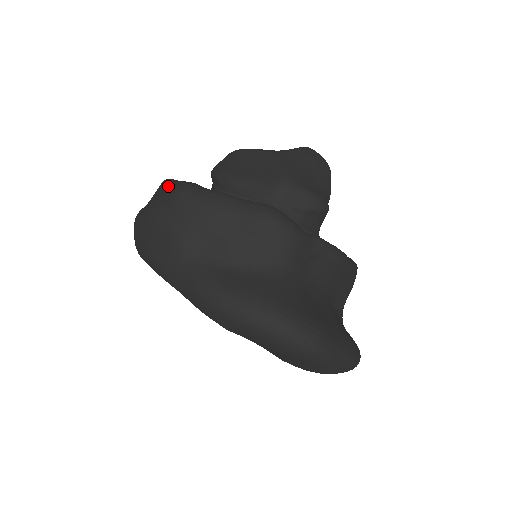
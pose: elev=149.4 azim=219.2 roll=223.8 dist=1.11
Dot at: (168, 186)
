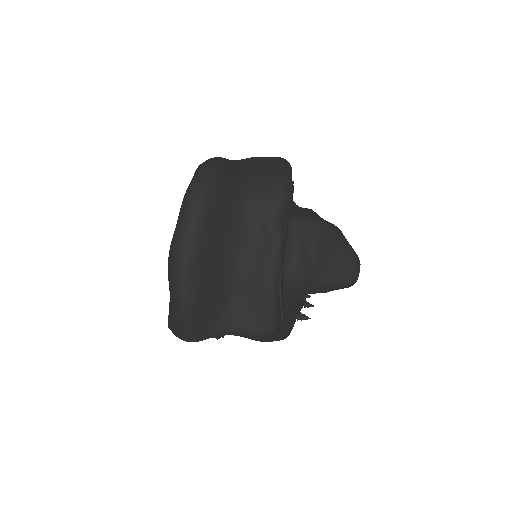
Dot at: occluded
